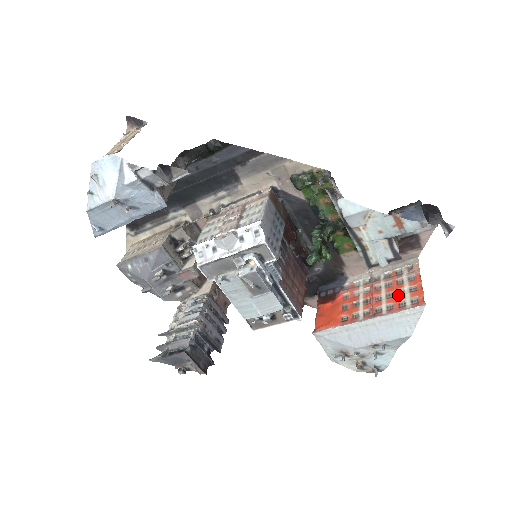
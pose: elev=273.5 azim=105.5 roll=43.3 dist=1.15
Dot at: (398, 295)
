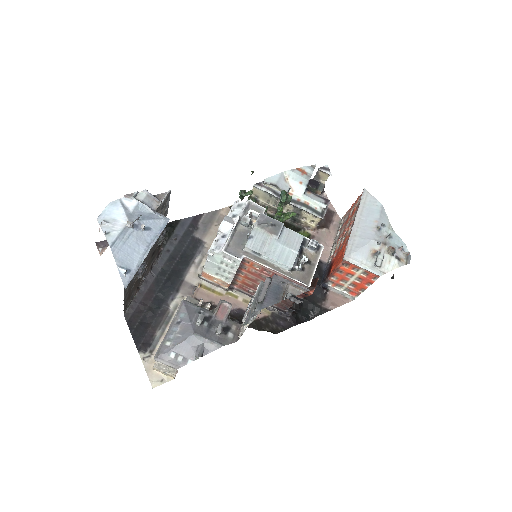
Dot at: (352, 213)
